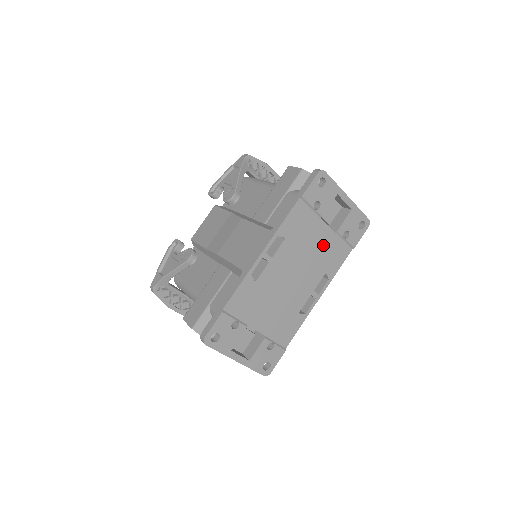
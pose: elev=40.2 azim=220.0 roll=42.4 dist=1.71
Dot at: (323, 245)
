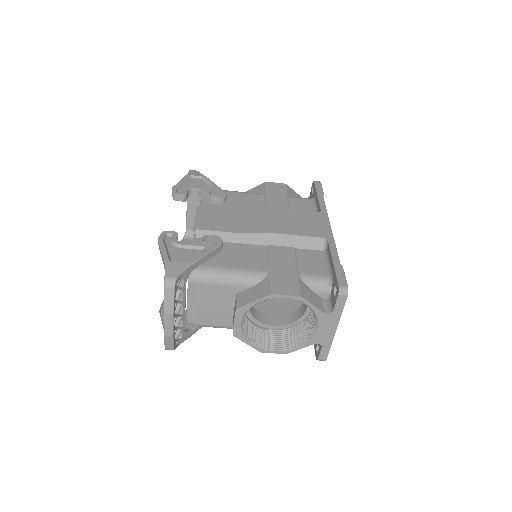
Dot at: occluded
